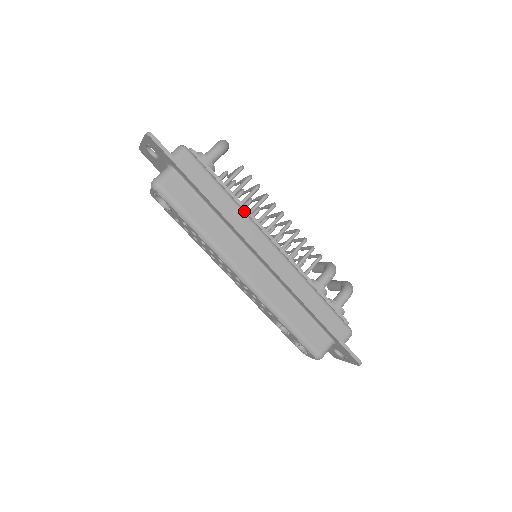
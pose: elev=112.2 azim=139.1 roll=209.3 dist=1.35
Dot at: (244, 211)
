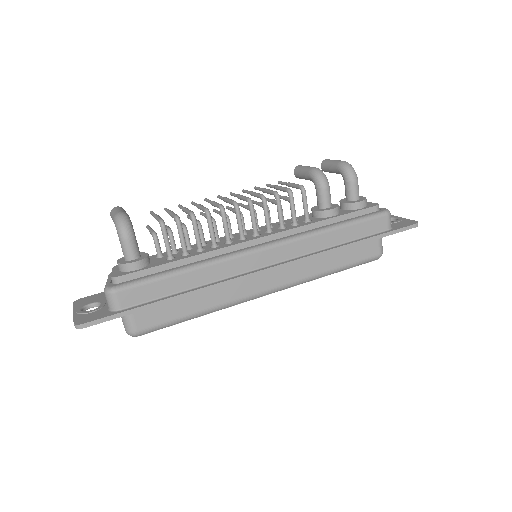
Dot at: (213, 261)
